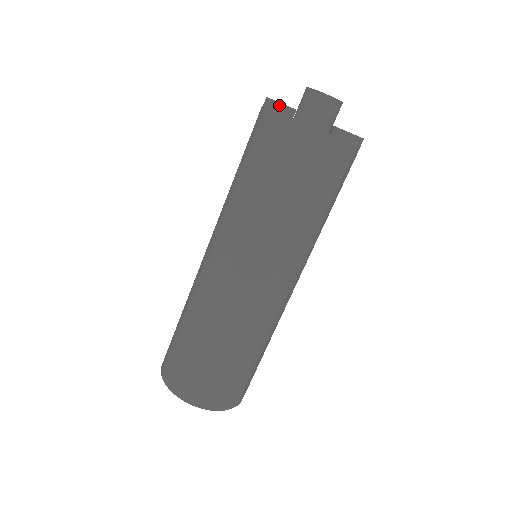
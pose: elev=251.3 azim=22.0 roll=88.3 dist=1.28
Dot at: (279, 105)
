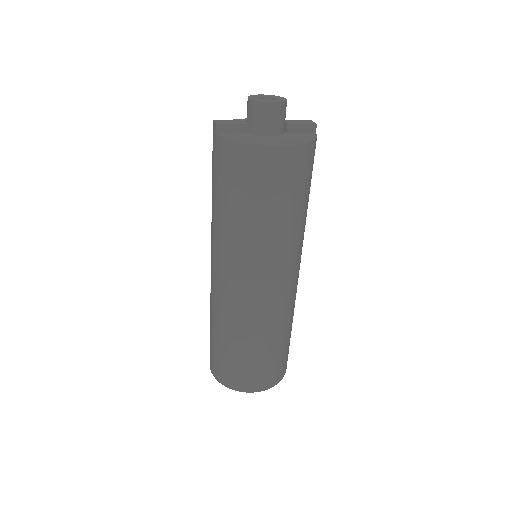
Dot at: (231, 127)
